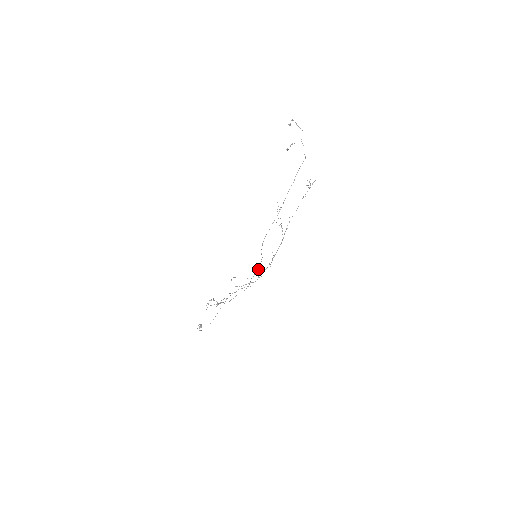
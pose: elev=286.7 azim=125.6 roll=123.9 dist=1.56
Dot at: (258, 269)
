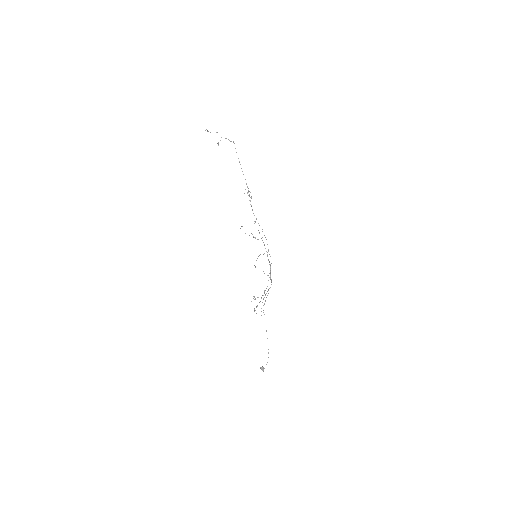
Dot at: occluded
